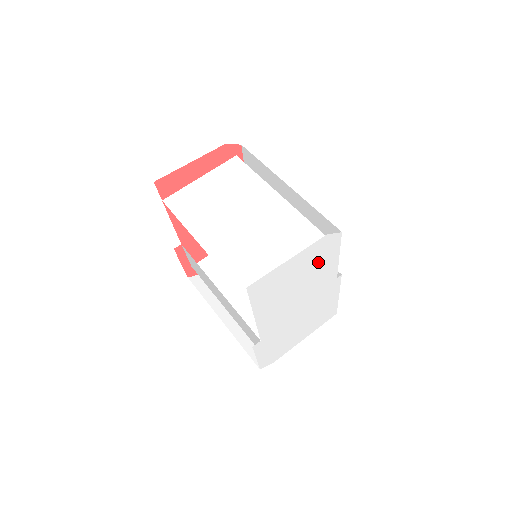
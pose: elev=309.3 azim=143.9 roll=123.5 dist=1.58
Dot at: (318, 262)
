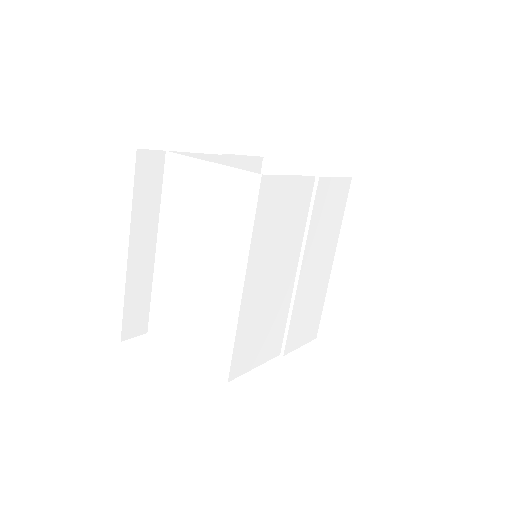
Dot at: occluded
